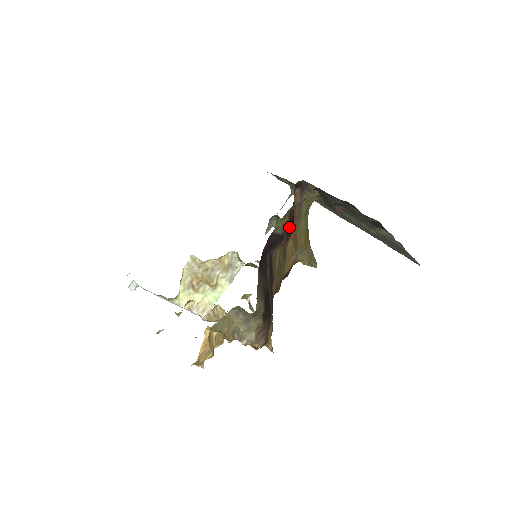
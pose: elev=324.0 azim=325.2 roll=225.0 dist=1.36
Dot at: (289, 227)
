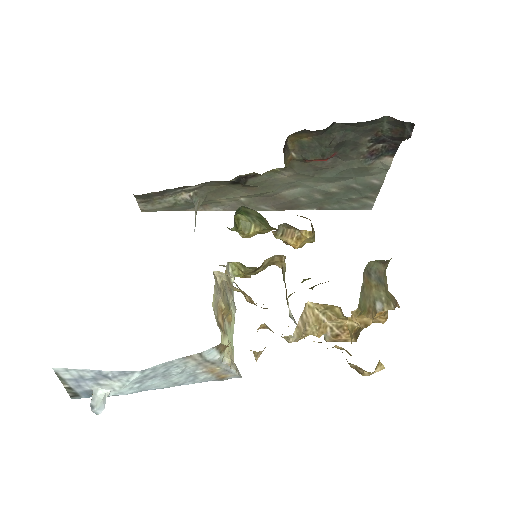
Dot at: occluded
